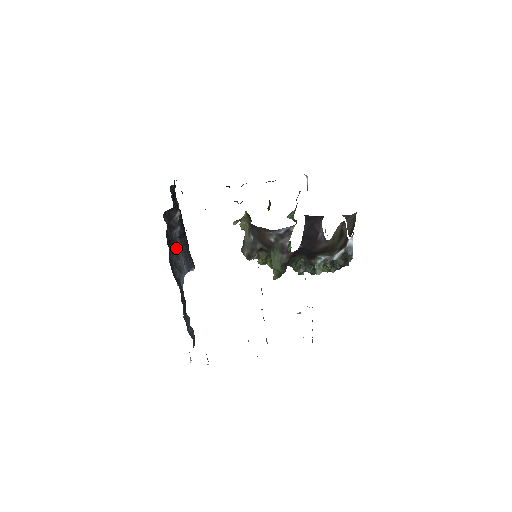
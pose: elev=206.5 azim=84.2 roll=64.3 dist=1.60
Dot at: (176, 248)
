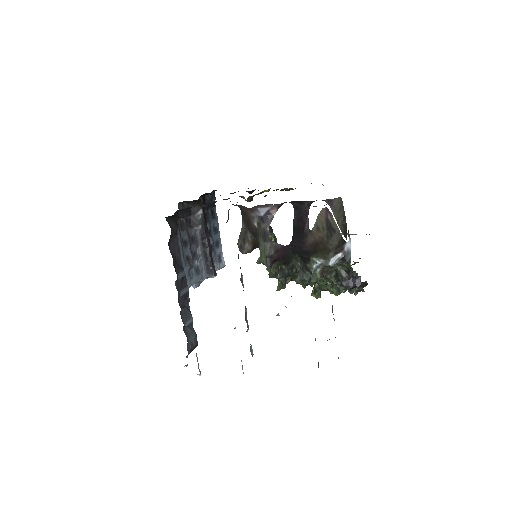
Dot at: (195, 246)
